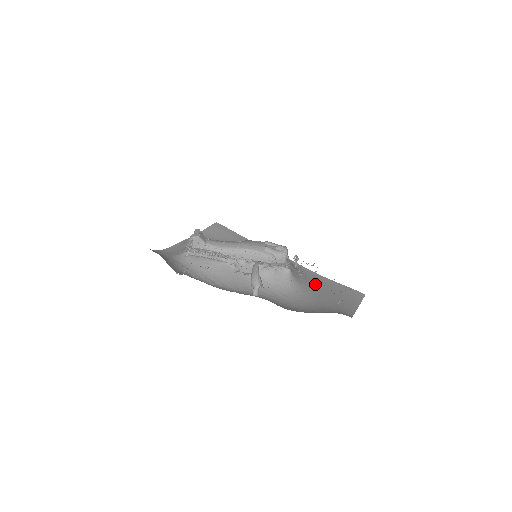
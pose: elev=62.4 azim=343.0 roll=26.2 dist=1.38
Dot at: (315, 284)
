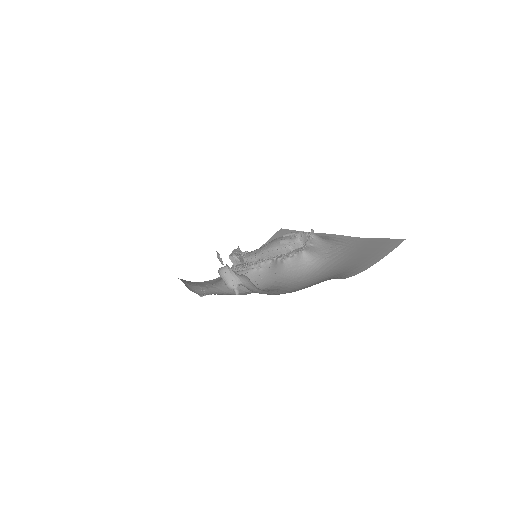
Dot at: (347, 252)
